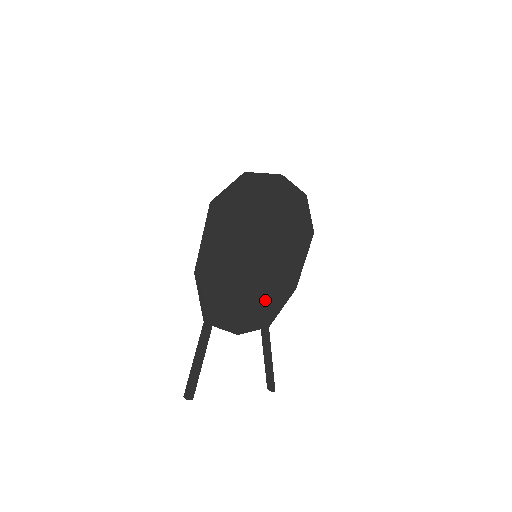
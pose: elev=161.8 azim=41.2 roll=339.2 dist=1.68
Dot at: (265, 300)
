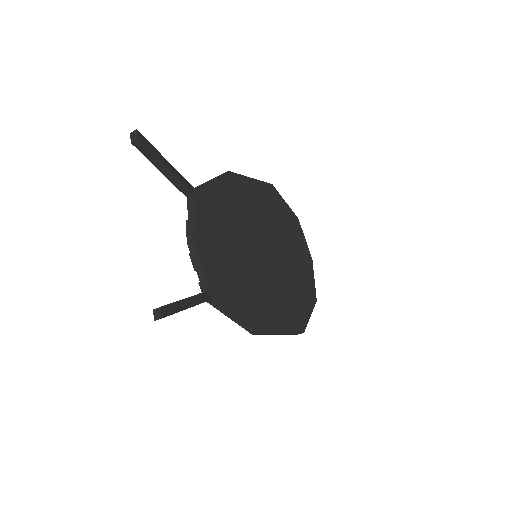
Dot at: (235, 278)
